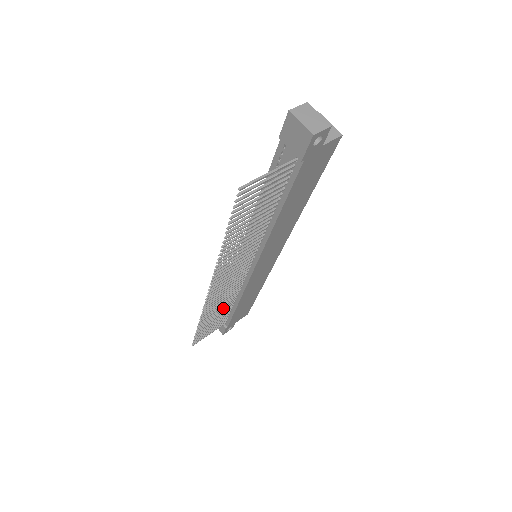
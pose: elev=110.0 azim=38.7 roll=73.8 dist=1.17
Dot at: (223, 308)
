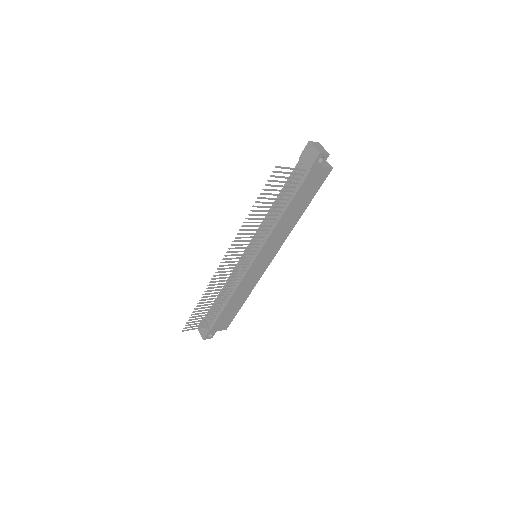
Dot at: (218, 298)
